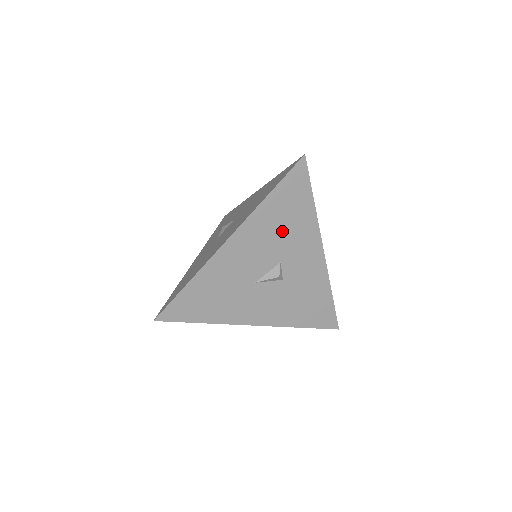
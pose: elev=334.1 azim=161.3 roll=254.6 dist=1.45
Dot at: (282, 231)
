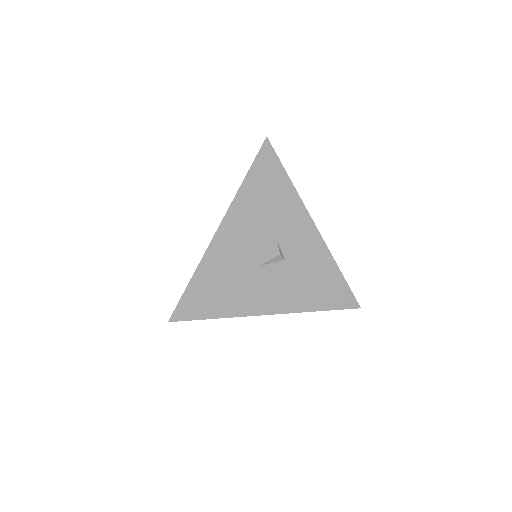
Dot at: (269, 210)
